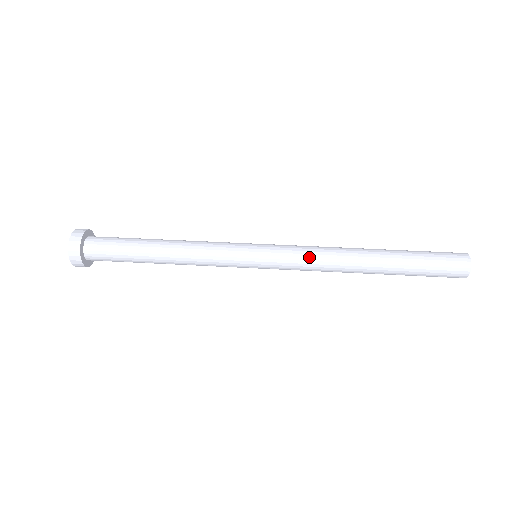
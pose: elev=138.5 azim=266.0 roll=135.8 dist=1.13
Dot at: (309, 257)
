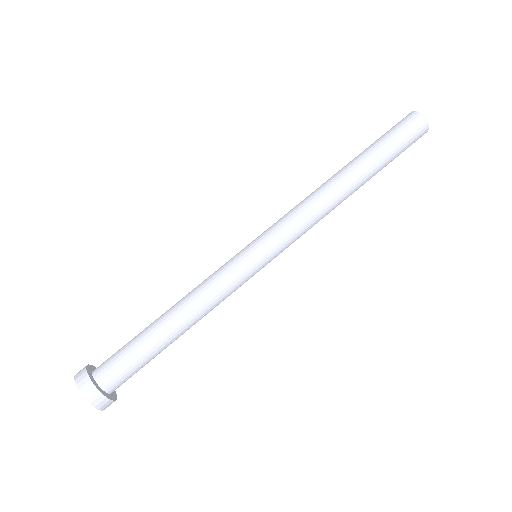
Dot at: (305, 222)
